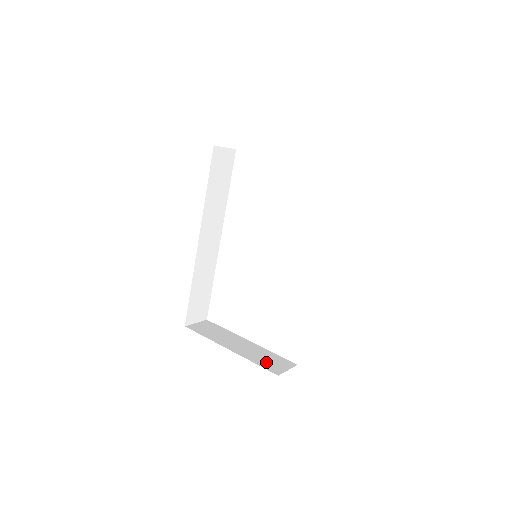
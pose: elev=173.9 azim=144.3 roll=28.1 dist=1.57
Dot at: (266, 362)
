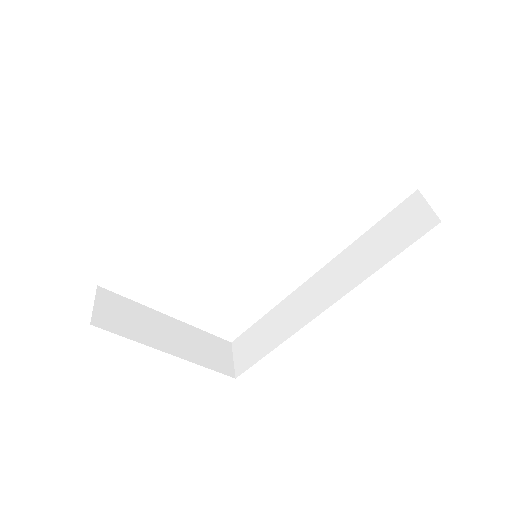
Dot at: (213, 358)
